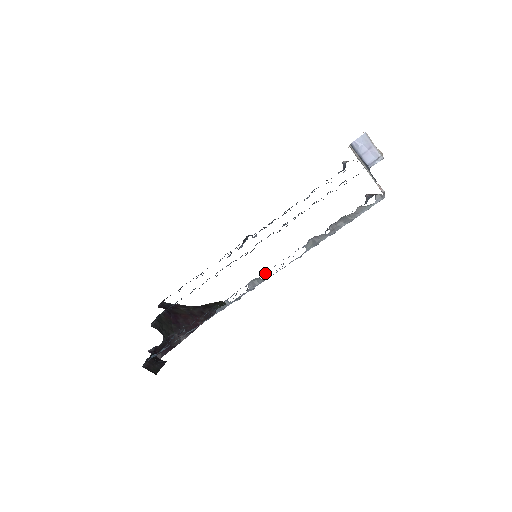
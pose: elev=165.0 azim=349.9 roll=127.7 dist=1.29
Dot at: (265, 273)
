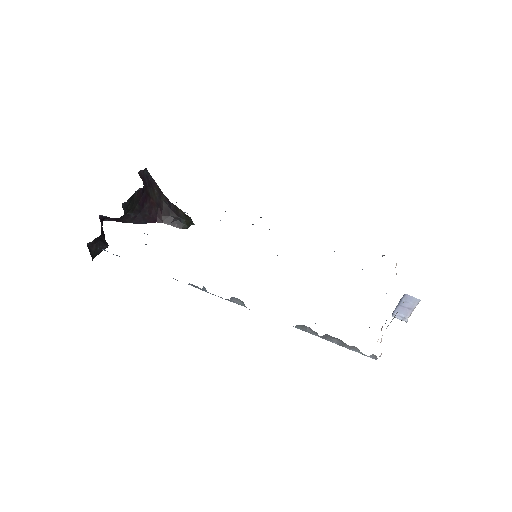
Dot at: occluded
